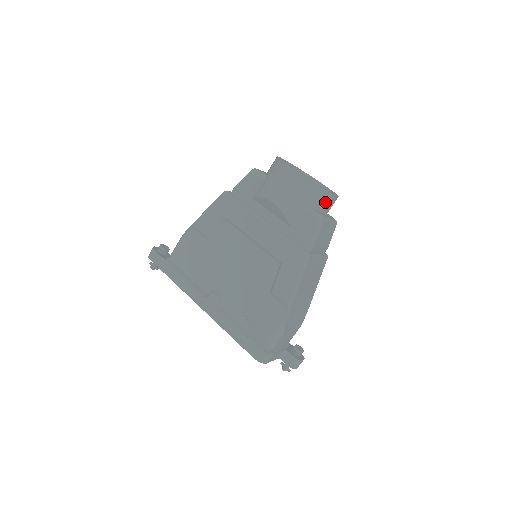
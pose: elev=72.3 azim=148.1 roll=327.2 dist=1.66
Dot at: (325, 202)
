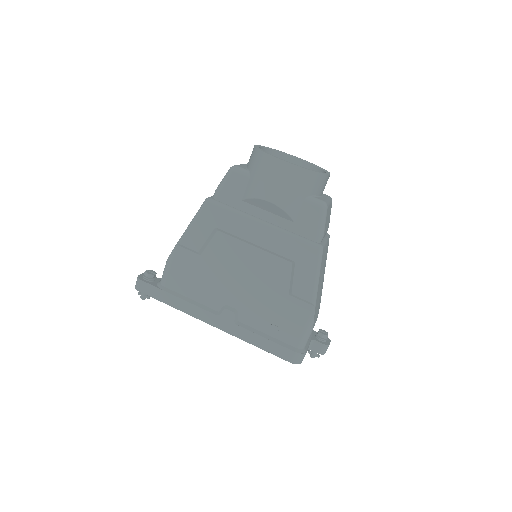
Dot at: (322, 185)
